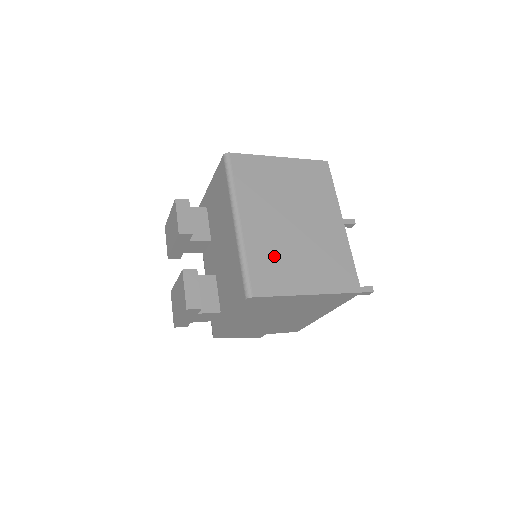
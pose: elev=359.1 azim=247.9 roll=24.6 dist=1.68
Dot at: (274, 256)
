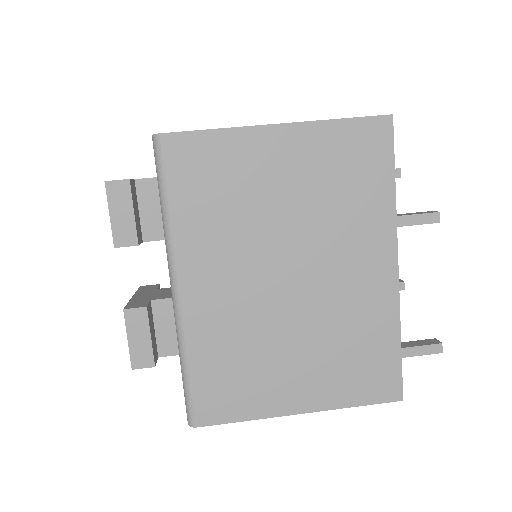
Dot at: (241, 352)
